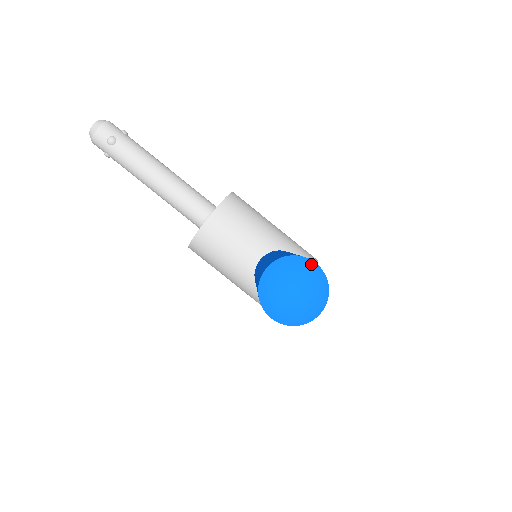
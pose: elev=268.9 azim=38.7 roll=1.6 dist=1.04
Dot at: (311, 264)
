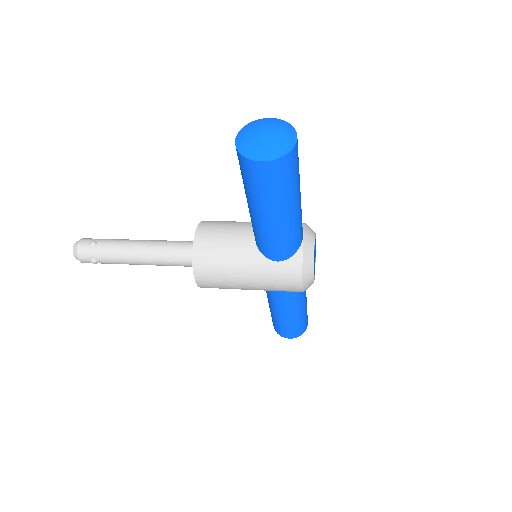
Dot at: (266, 119)
